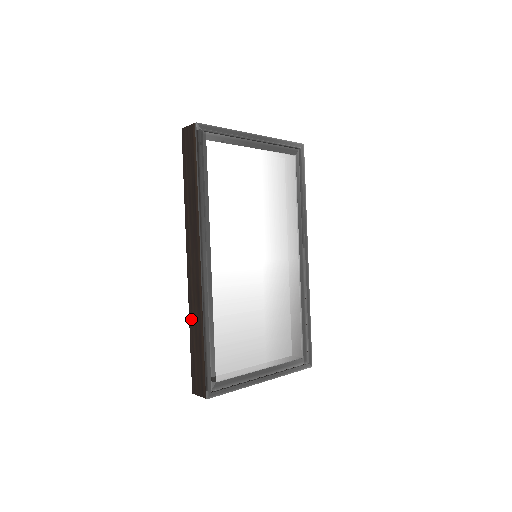
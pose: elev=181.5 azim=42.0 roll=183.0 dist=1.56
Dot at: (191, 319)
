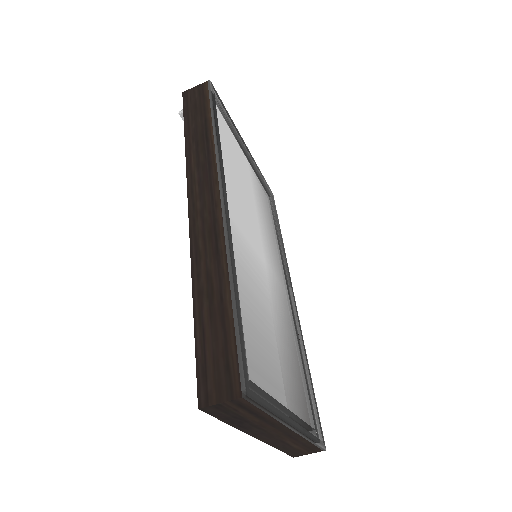
Dot at: (197, 279)
